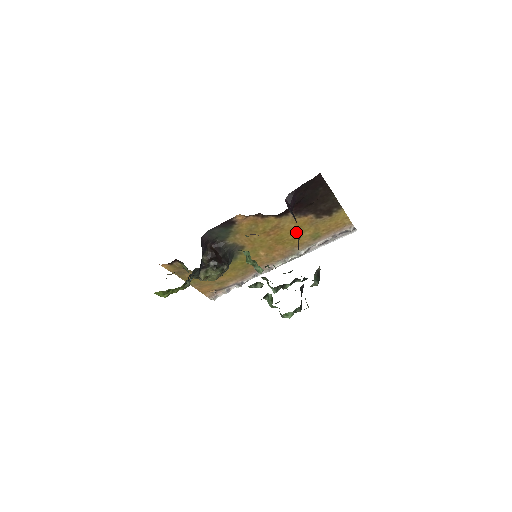
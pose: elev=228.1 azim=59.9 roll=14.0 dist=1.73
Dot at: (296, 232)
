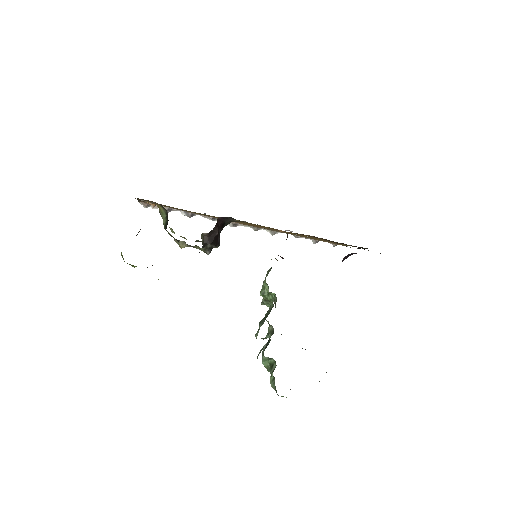
Dot at: occluded
